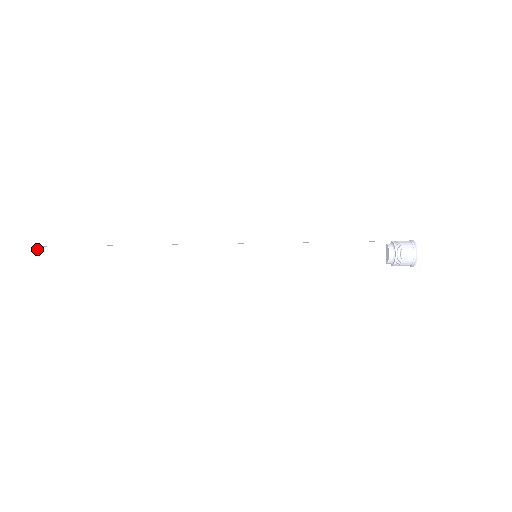
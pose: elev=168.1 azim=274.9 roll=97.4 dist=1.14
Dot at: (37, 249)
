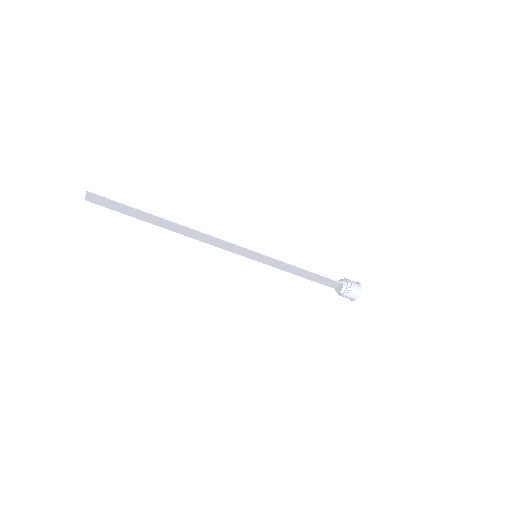
Dot at: (98, 203)
